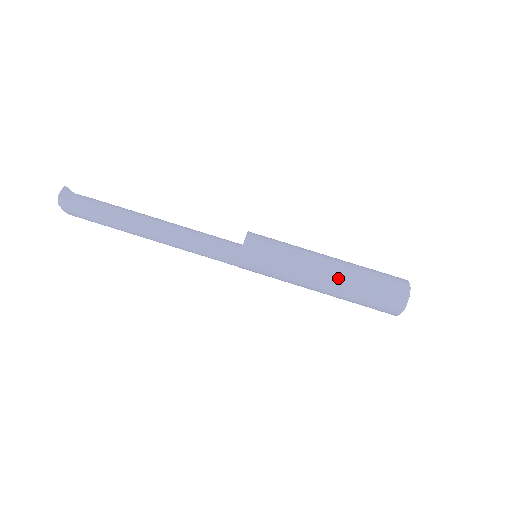
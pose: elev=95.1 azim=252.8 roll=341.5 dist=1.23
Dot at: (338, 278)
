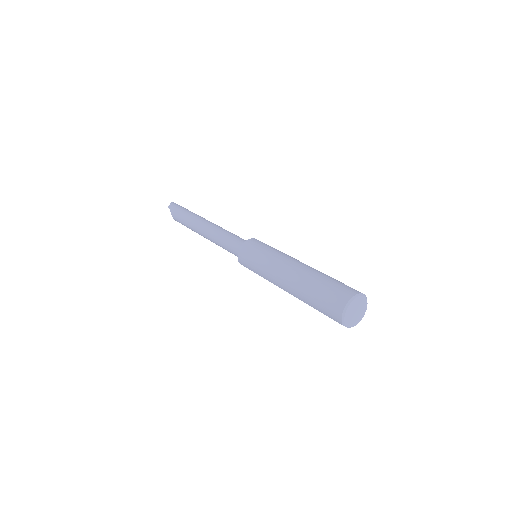
Dot at: occluded
